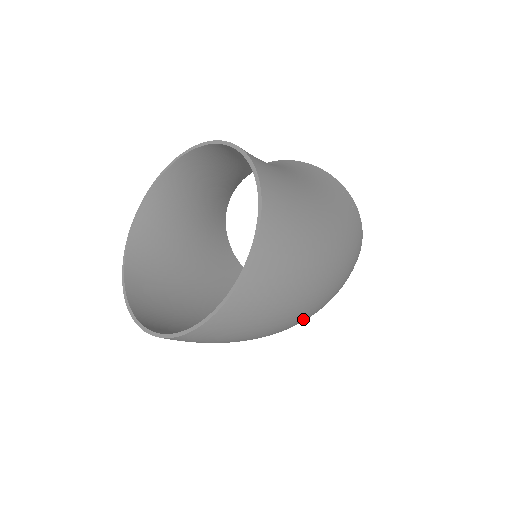
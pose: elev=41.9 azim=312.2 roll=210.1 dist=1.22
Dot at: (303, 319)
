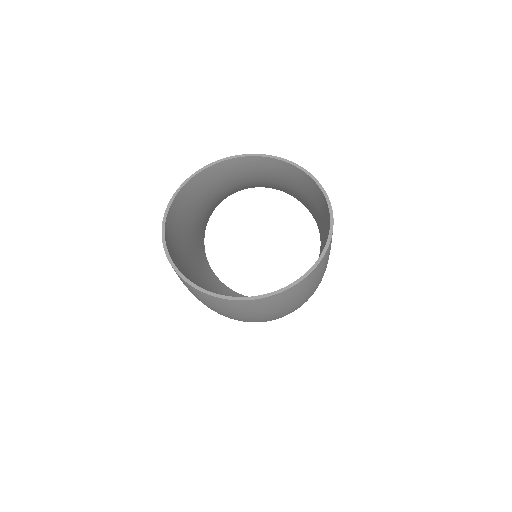
Dot at: occluded
